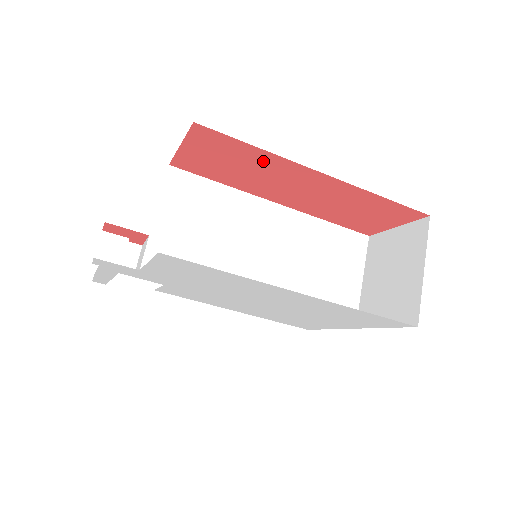
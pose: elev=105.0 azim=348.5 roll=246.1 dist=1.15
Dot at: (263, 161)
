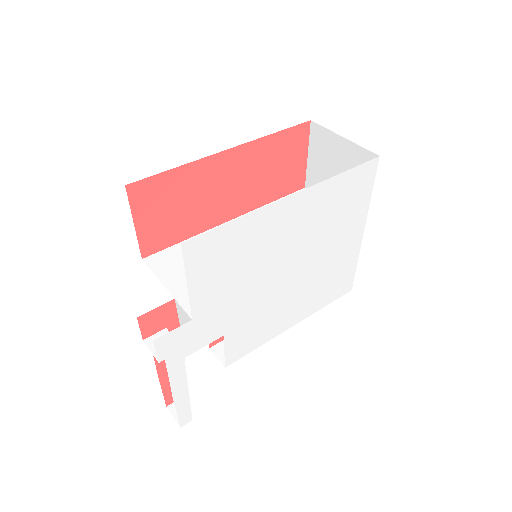
Dot at: (189, 179)
